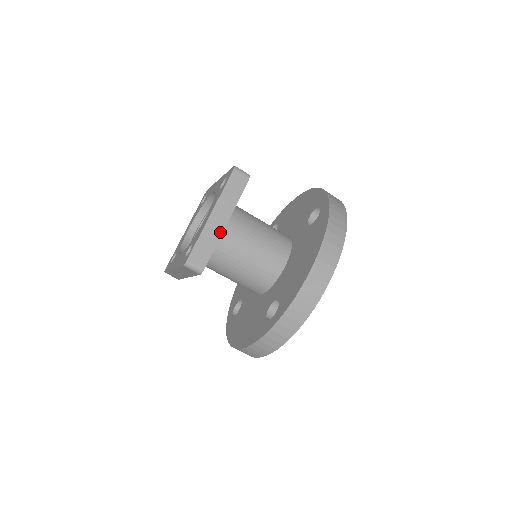
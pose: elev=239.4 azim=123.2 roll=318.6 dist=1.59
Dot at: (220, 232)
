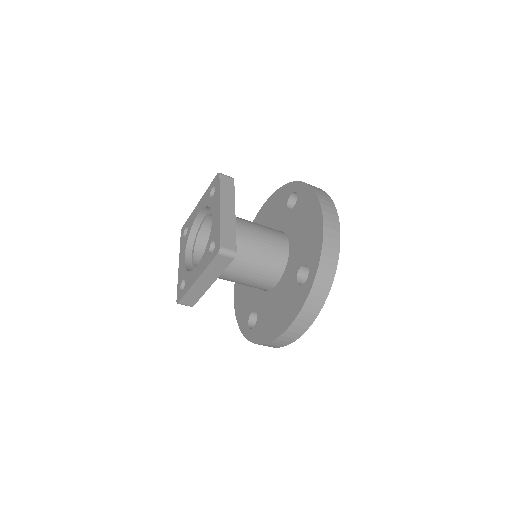
Dot at: (234, 221)
